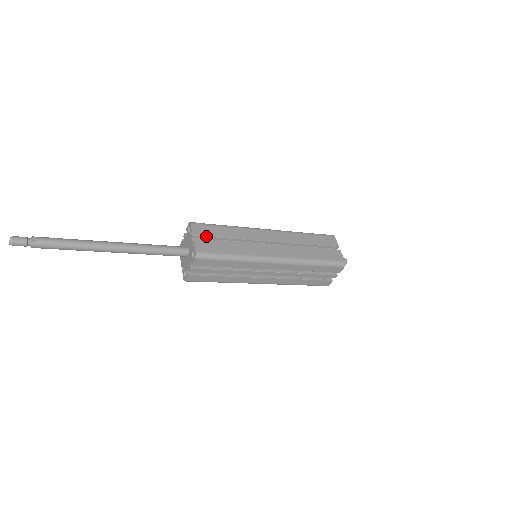
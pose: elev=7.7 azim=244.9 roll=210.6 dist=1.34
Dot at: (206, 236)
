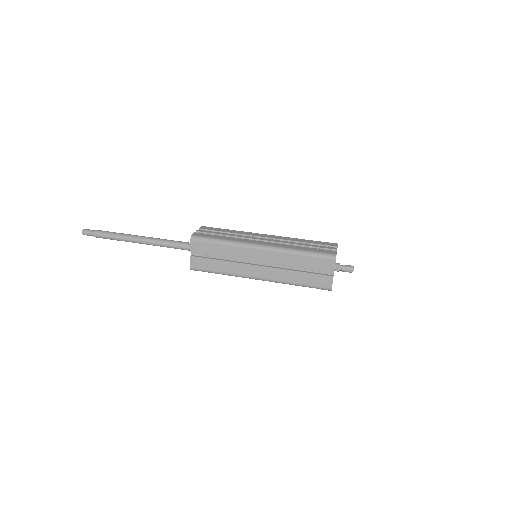
Dot at: (201, 253)
